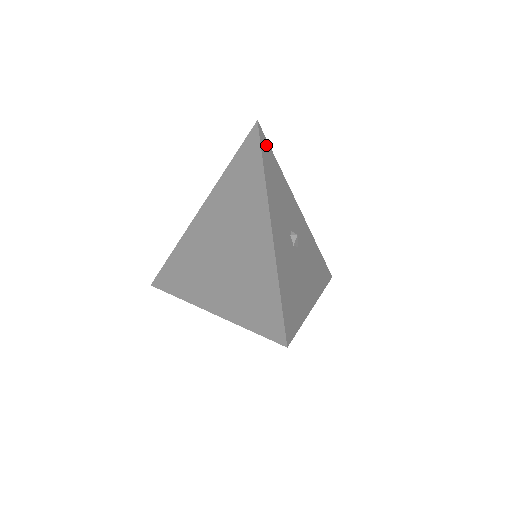
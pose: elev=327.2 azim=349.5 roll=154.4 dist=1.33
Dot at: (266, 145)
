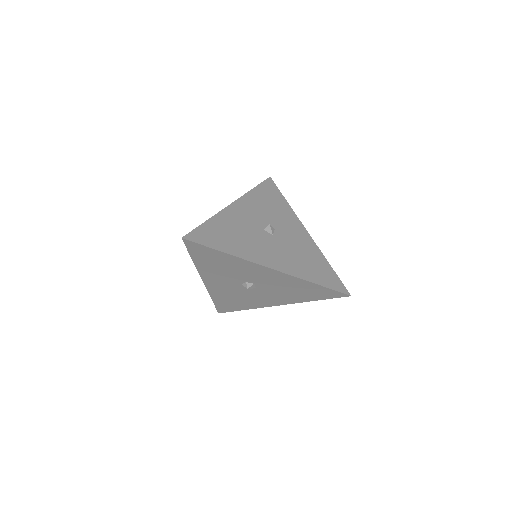
Dot at: (272, 187)
